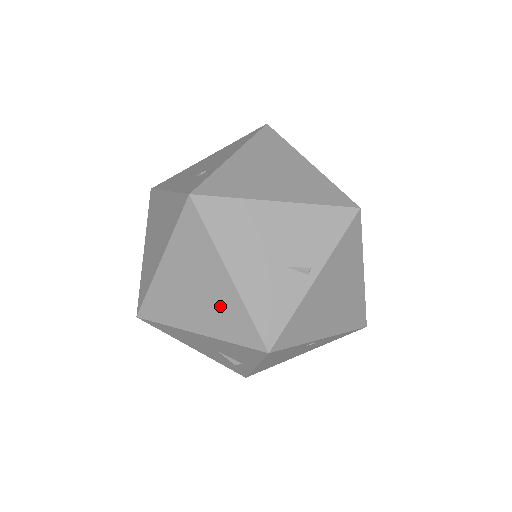
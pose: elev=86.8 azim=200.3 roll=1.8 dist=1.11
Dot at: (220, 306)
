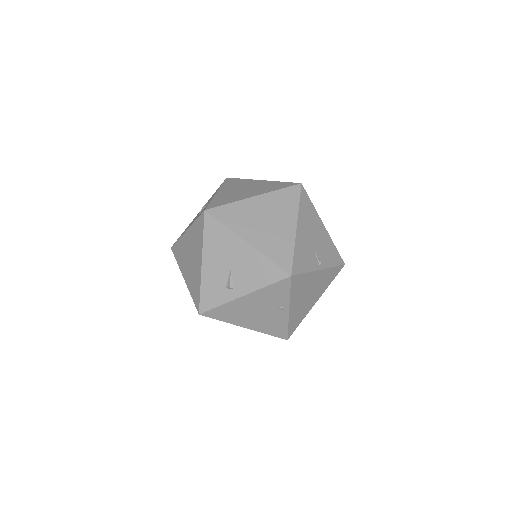
Dot at: (277, 238)
